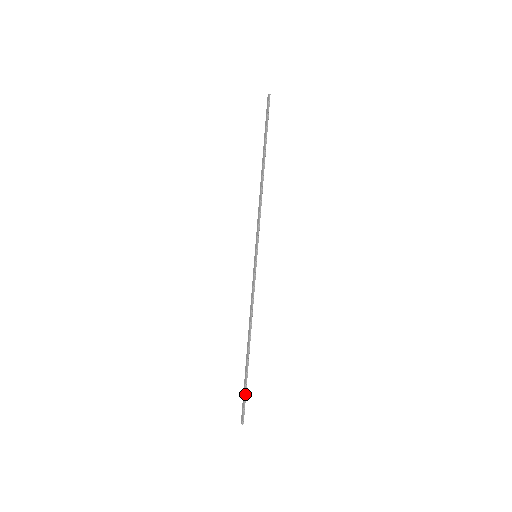
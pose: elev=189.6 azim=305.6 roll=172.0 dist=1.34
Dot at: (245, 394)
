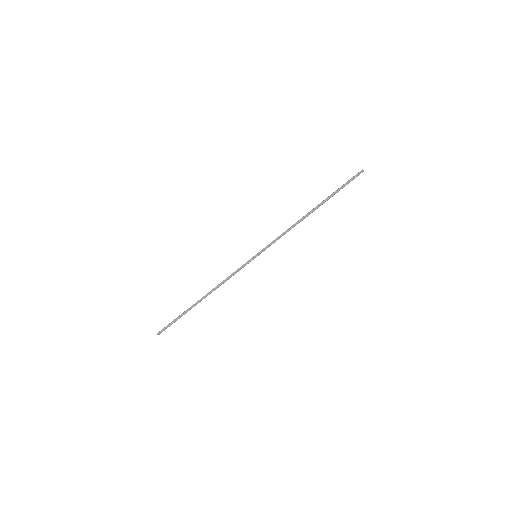
Dot at: occluded
